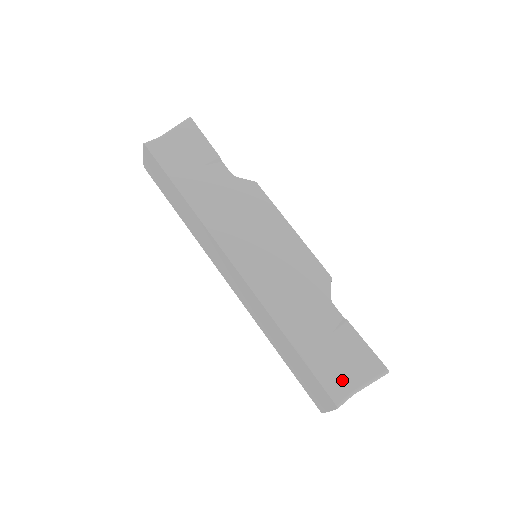
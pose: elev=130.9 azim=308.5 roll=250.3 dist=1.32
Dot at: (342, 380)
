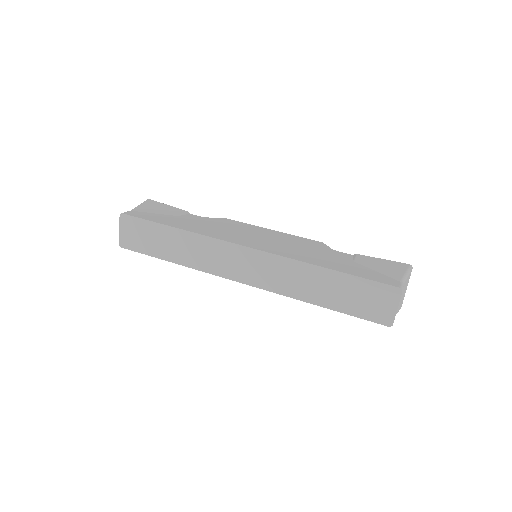
Dot at: (388, 277)
